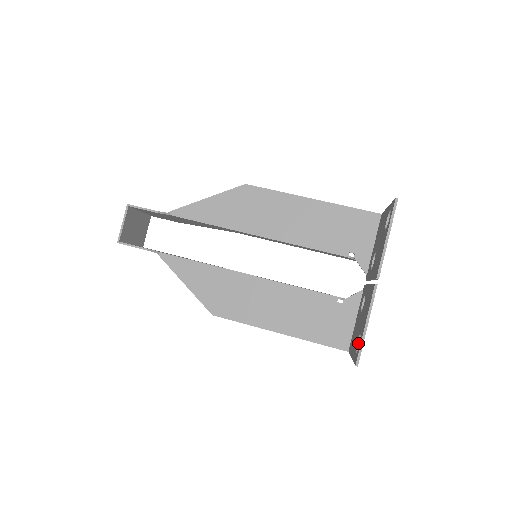
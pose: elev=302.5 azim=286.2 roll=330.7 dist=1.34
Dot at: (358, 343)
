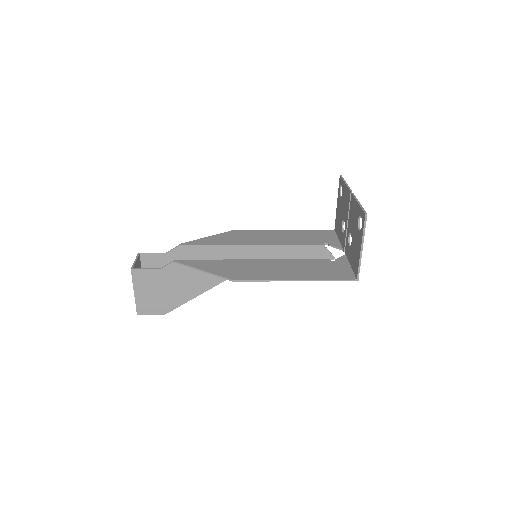
Dot at: (360, 230)
